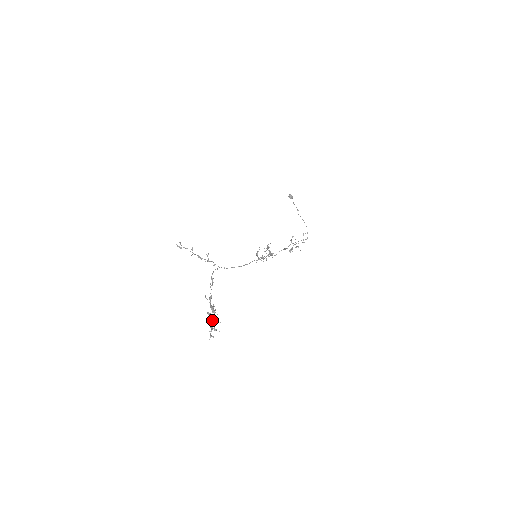
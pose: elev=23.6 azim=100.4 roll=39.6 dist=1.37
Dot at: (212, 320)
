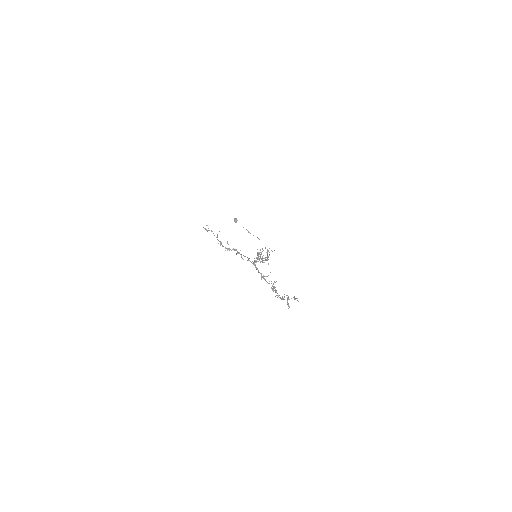
Dot at: occluded
